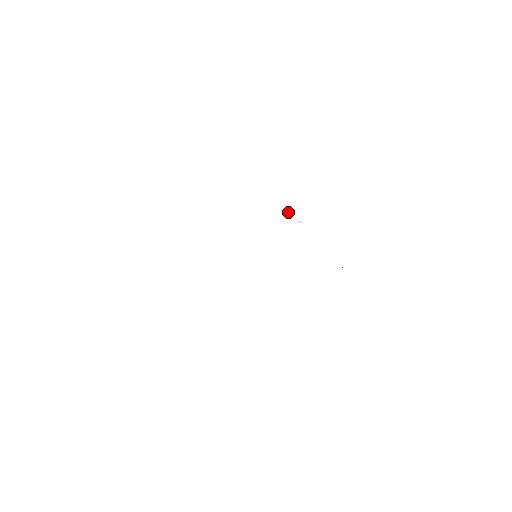
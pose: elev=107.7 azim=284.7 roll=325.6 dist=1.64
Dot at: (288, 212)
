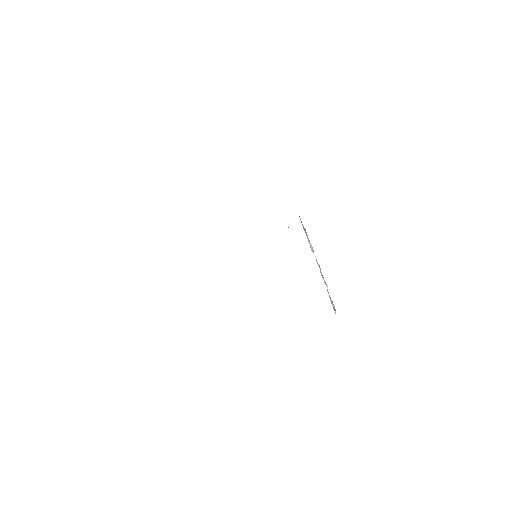
Dot at: (311, 247)
